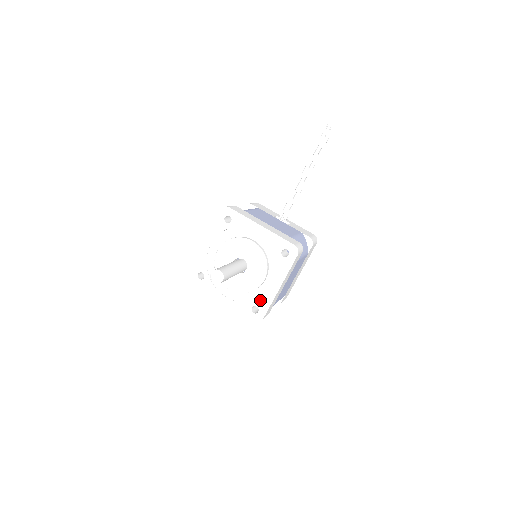
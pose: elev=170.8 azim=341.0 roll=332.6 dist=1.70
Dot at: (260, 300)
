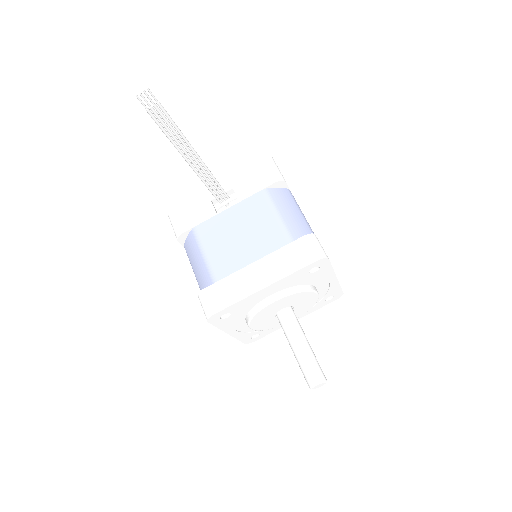
Dot at: (327, 294)
